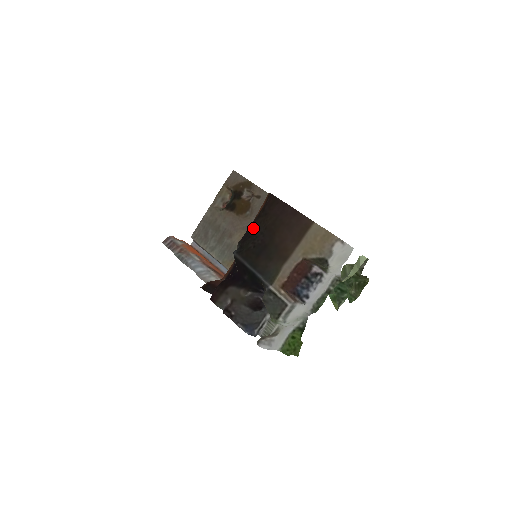
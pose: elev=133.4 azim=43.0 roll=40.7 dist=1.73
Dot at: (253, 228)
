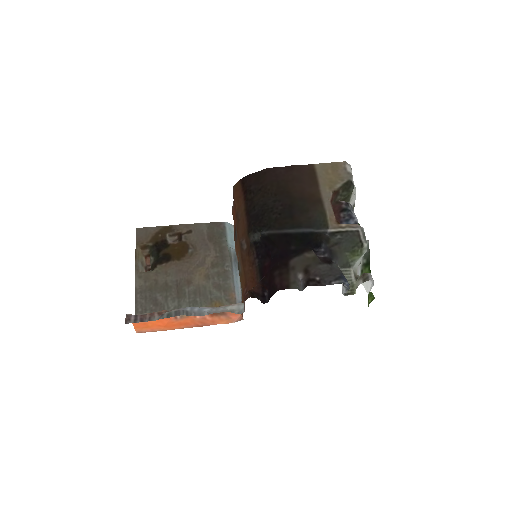
Dot at: (258, 207)
